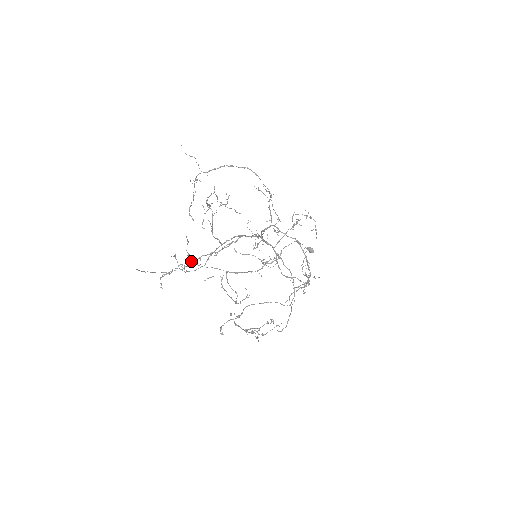
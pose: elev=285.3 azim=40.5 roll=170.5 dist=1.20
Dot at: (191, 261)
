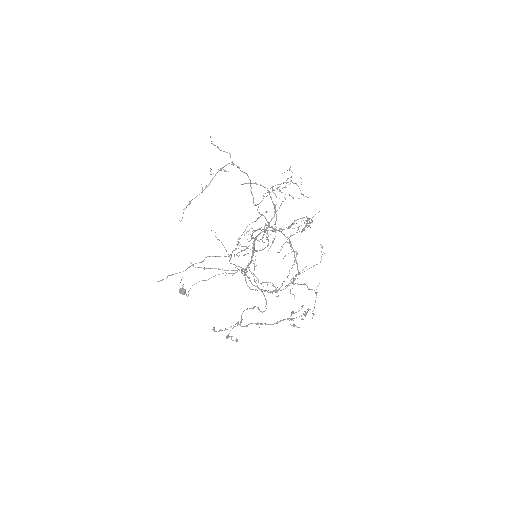
Dot at: occluded
